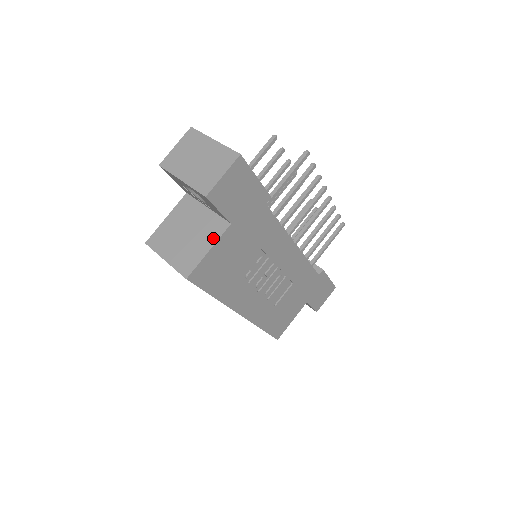
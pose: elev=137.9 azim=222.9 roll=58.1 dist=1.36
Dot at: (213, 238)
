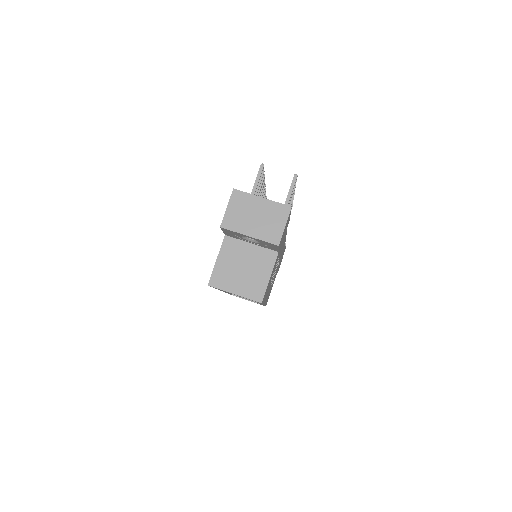
Dot at: (269, 267)
